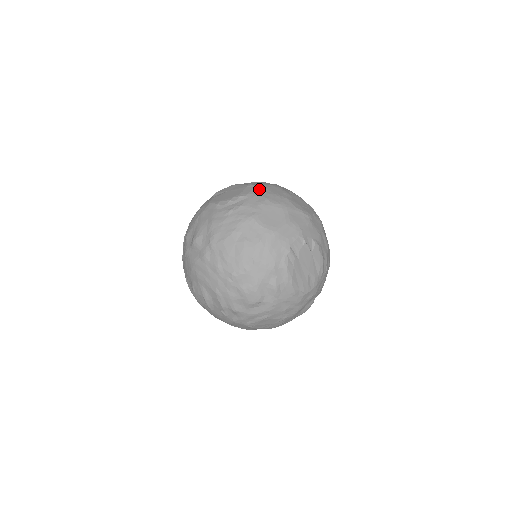
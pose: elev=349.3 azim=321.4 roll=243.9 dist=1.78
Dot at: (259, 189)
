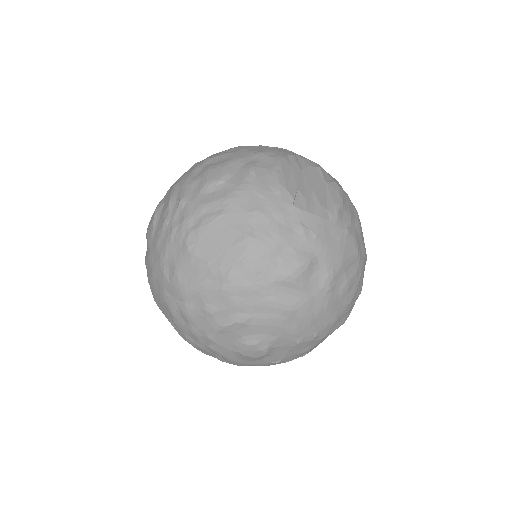
Dot at: occluded
